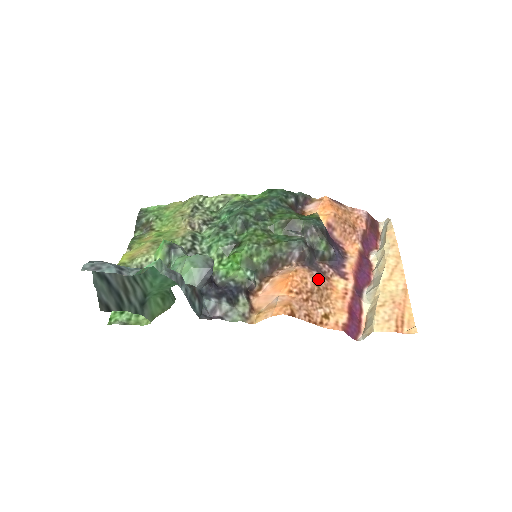
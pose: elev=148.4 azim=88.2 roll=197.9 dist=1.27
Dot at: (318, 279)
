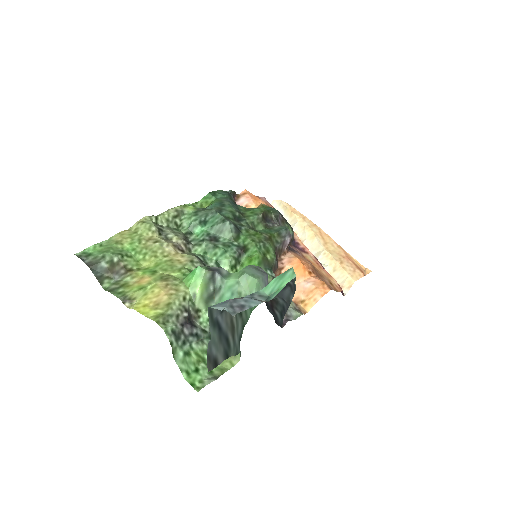
Dot at: (305, 258)
